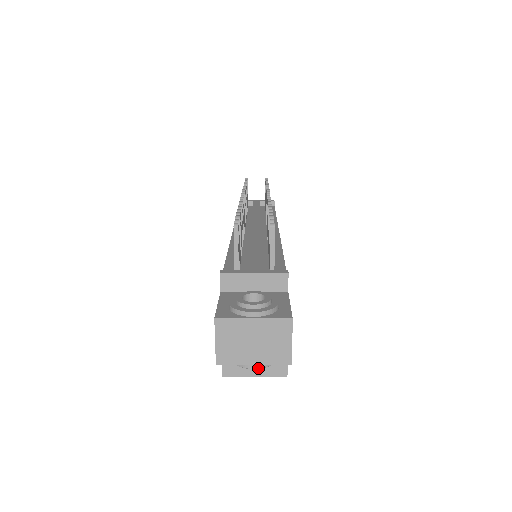
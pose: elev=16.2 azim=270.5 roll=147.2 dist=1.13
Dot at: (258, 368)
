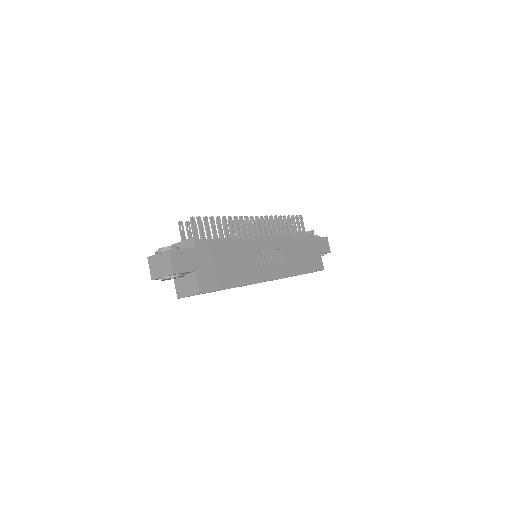
Dot at: (165, 279)
